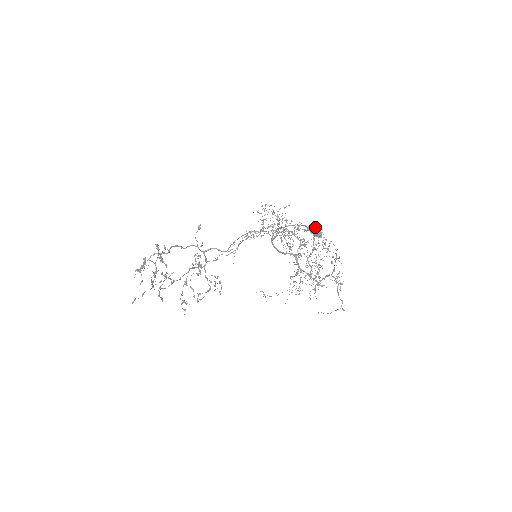
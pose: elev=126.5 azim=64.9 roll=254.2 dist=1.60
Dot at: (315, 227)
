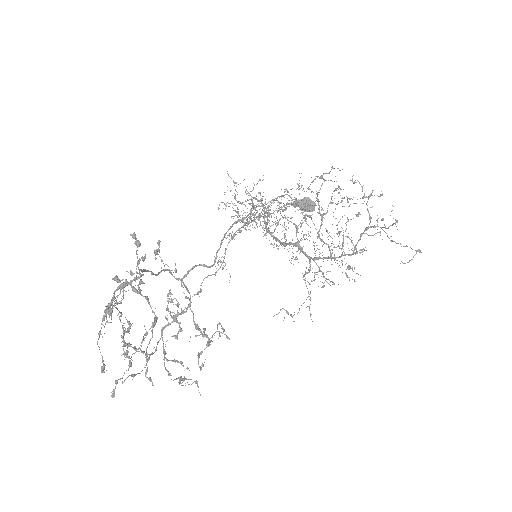
Dot at: occluded
